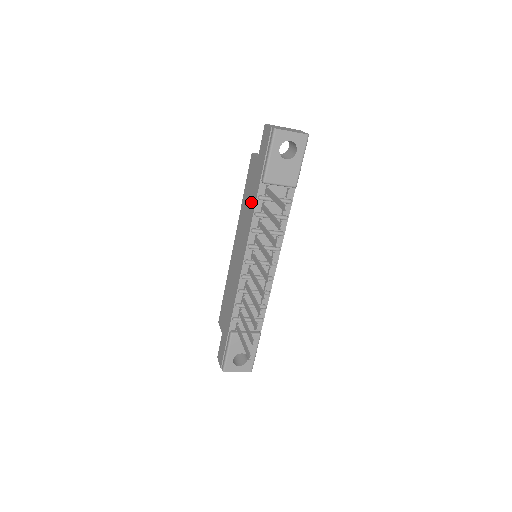
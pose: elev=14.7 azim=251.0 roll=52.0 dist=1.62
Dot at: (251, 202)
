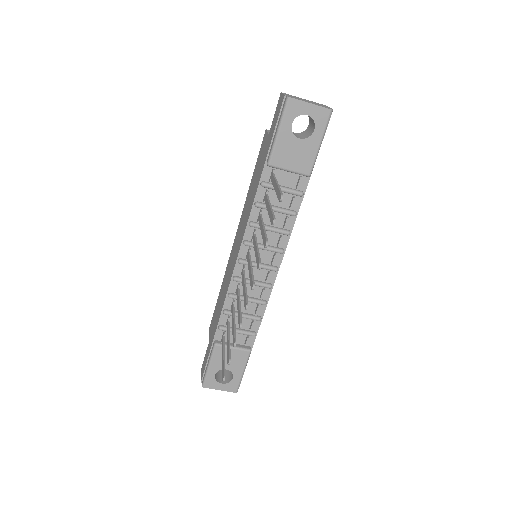
Dot at: (254, 189)
